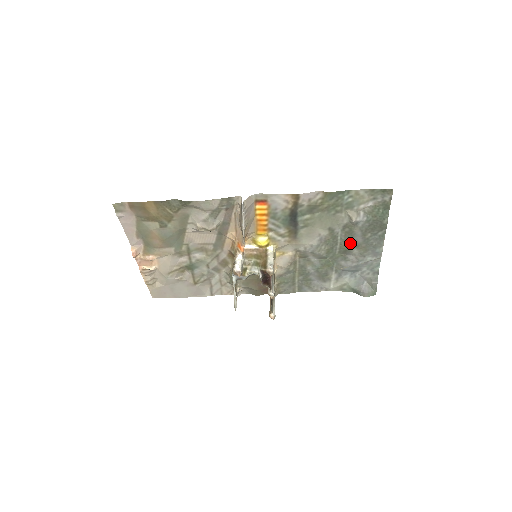
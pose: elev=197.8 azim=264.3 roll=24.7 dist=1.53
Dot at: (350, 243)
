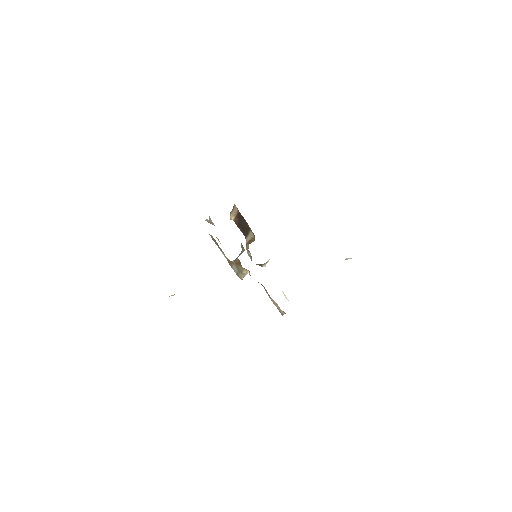
Dot at: occluded
